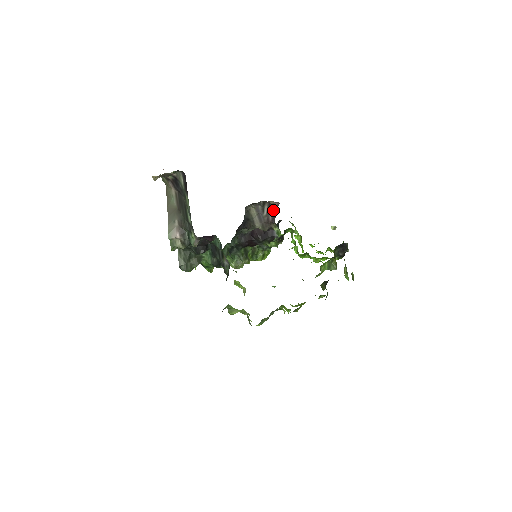
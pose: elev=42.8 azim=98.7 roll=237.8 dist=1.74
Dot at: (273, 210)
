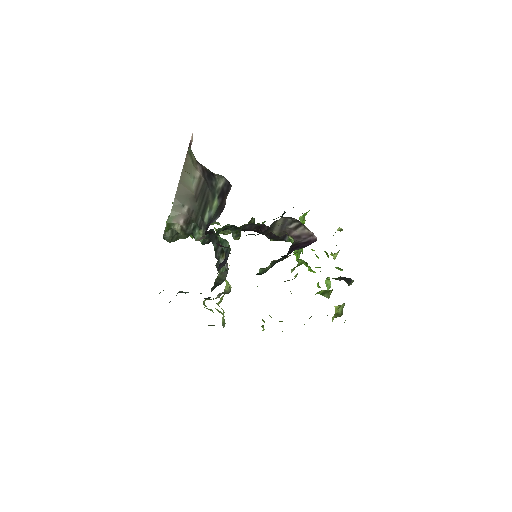
Dot at: (303, 232)
